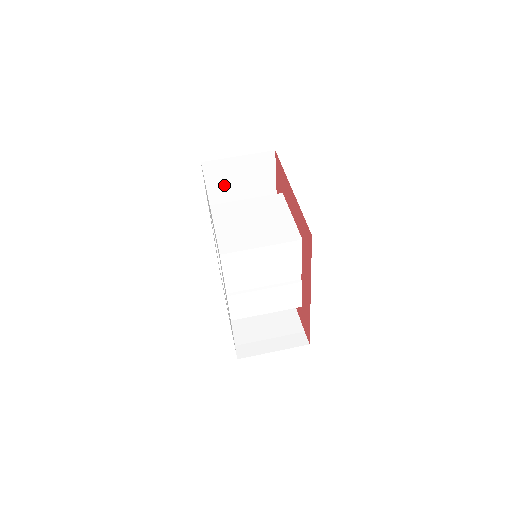
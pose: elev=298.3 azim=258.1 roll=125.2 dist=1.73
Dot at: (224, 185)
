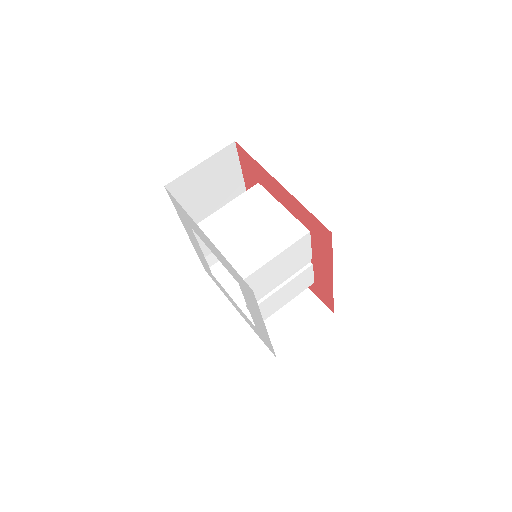
Dot at: (192, 196)
